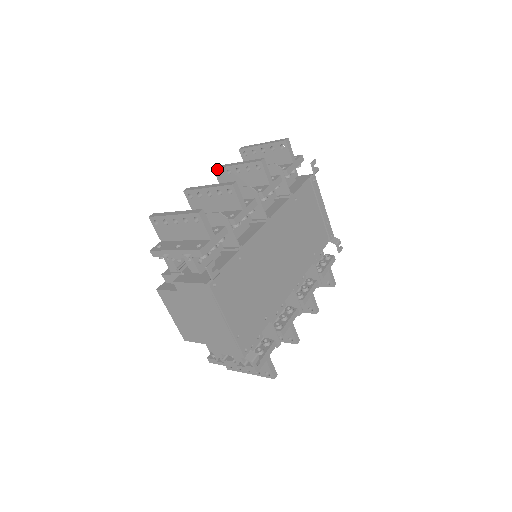
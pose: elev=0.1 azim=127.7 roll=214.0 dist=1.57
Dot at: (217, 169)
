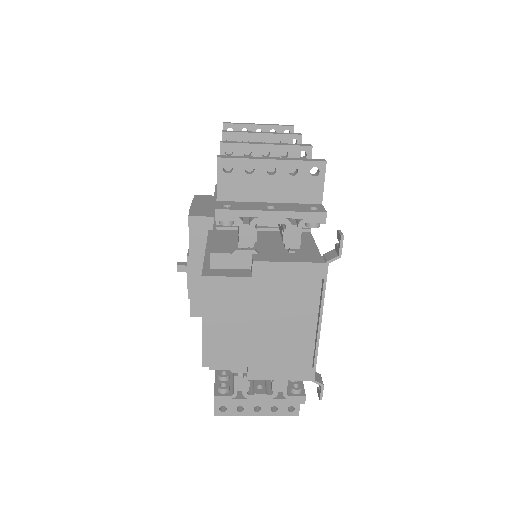
Dot at: (229, 133)
